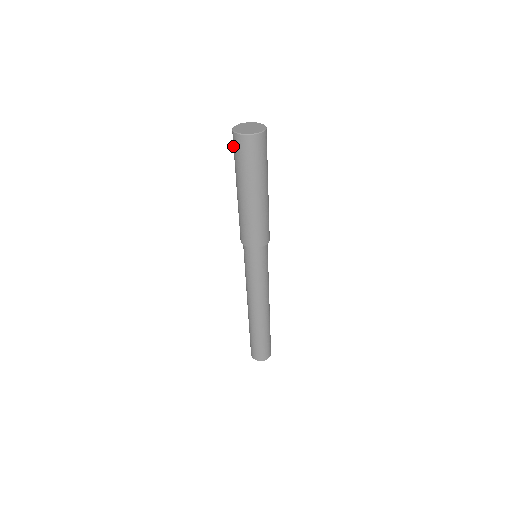
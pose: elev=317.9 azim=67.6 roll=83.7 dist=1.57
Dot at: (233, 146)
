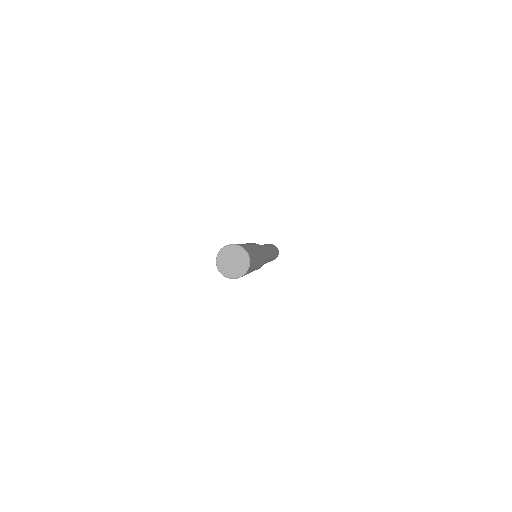
Dot at: occluded
